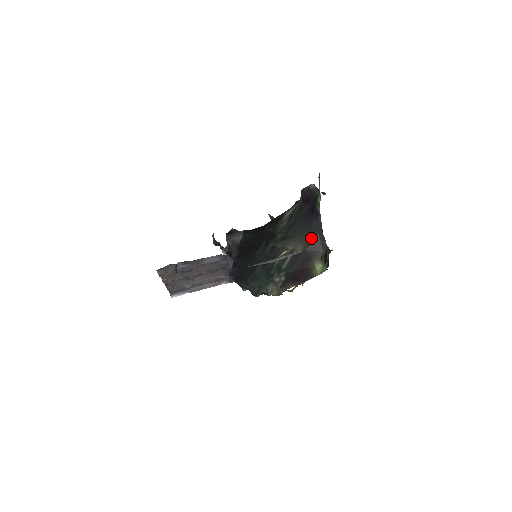
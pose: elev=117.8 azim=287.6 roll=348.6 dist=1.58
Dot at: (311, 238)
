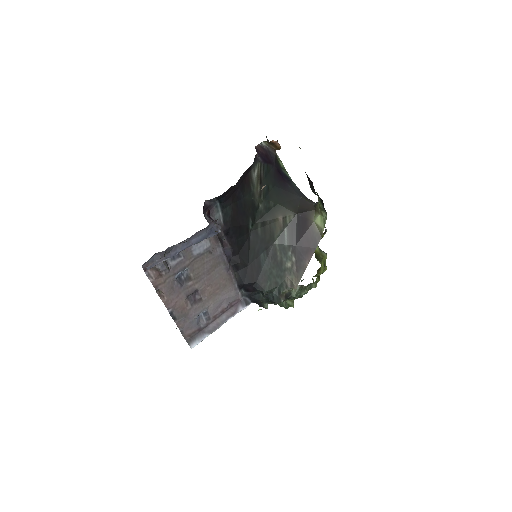
Dot at: (296, 202)
